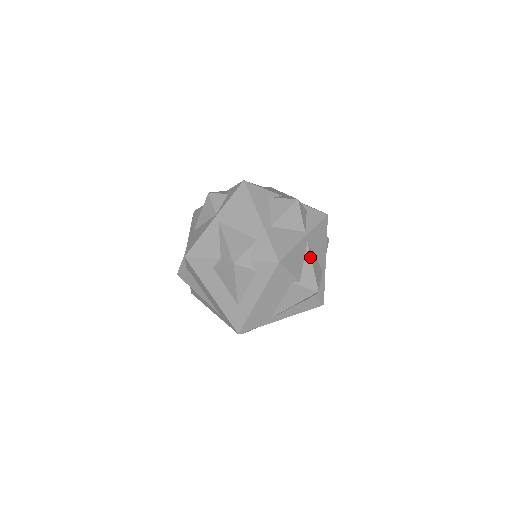
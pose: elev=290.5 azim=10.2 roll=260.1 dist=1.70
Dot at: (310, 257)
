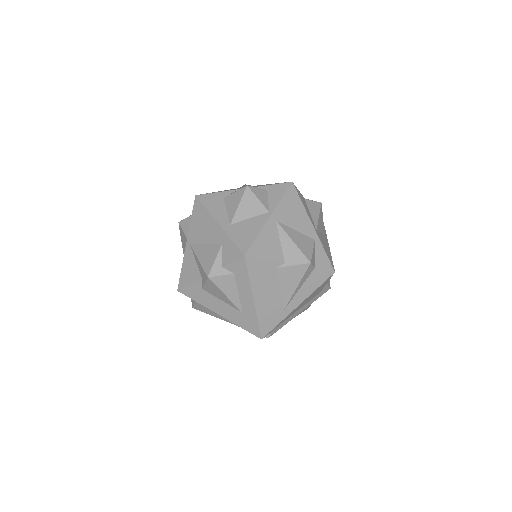
Dot at: (285, 234)
